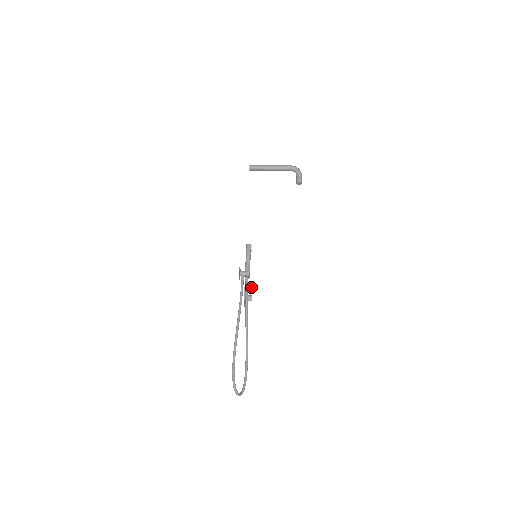
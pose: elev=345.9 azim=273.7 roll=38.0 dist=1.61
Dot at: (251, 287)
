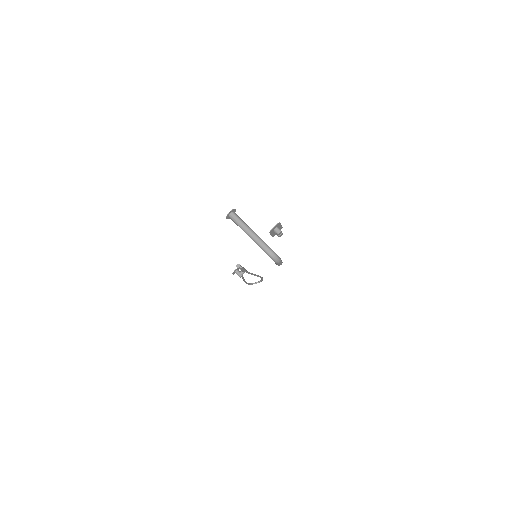
Dot at: (277, 234)
